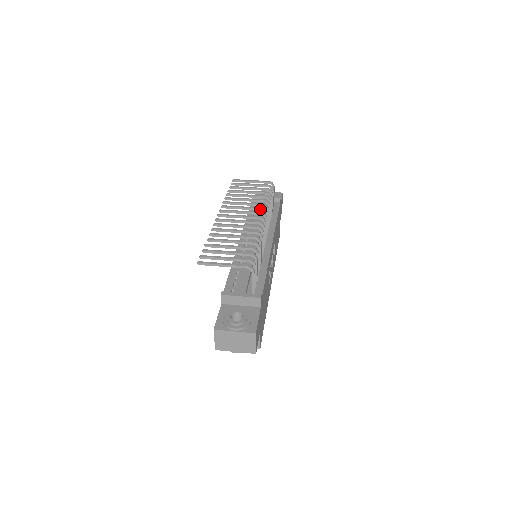
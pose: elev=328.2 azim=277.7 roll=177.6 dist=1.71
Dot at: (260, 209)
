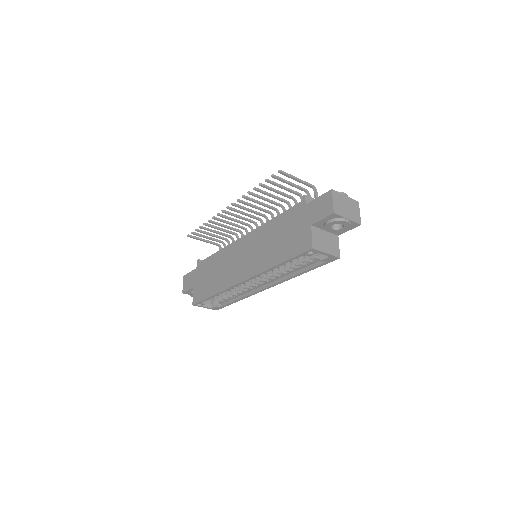
Dot at: (248, 224)
